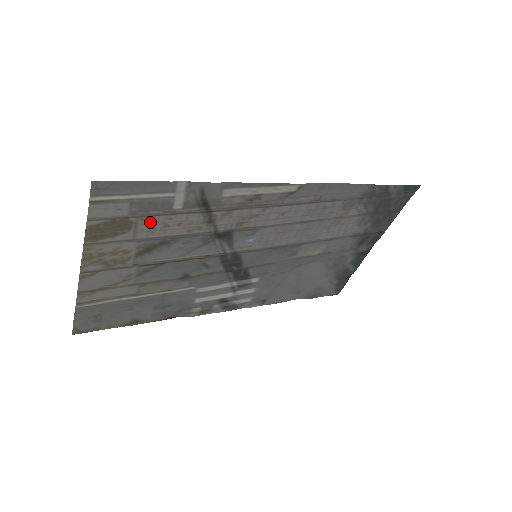
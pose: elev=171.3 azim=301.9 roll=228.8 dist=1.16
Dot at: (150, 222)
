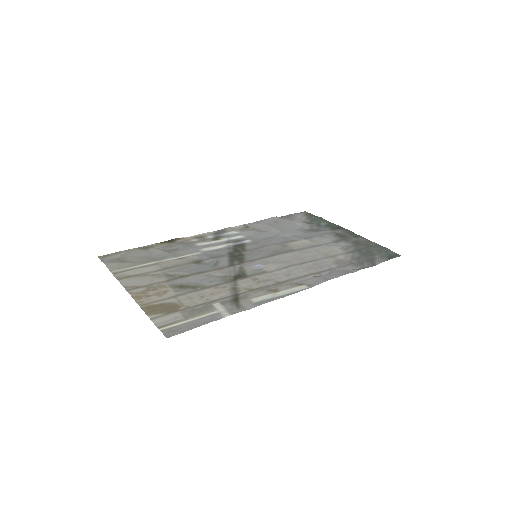
Dot at: (192, 302)
